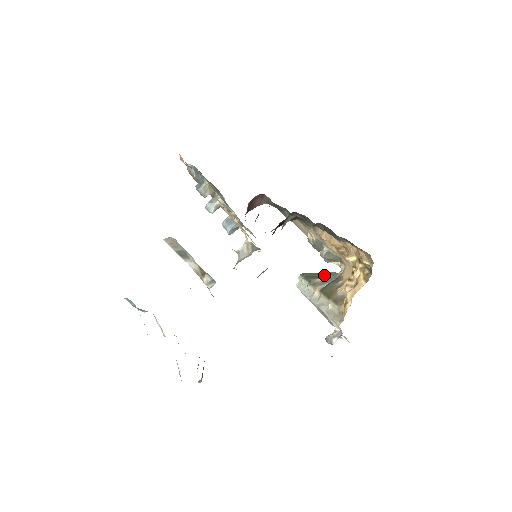
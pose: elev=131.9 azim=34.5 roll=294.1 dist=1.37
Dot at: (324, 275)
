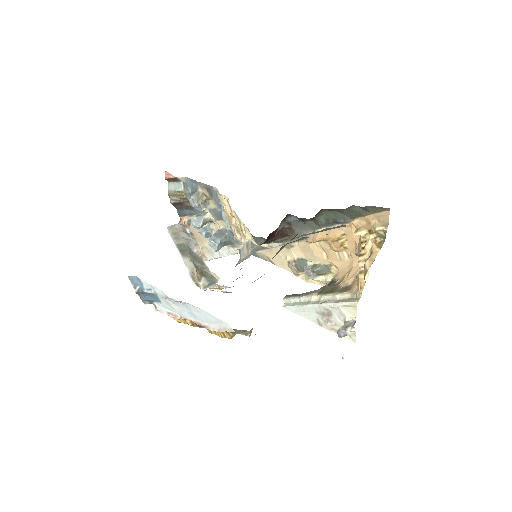
Dot at: occluded
